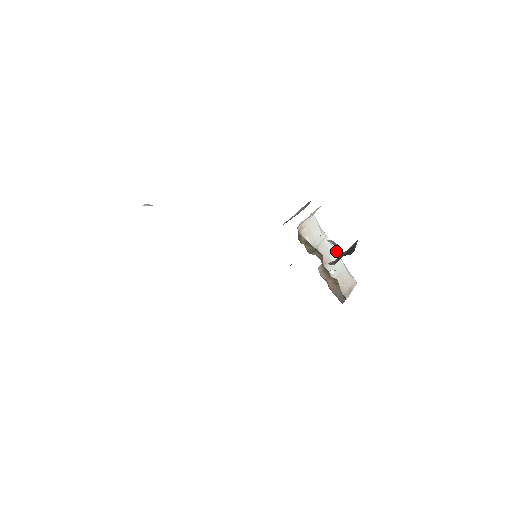
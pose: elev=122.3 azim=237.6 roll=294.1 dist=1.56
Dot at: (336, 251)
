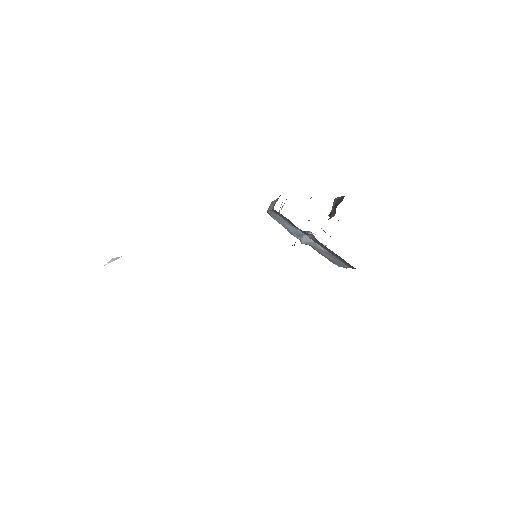
Dot at: occluded
